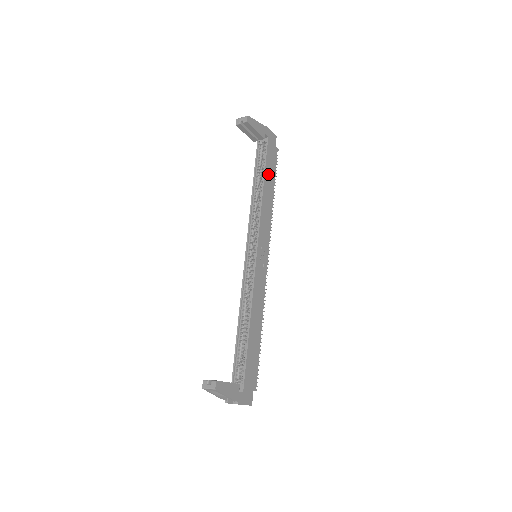
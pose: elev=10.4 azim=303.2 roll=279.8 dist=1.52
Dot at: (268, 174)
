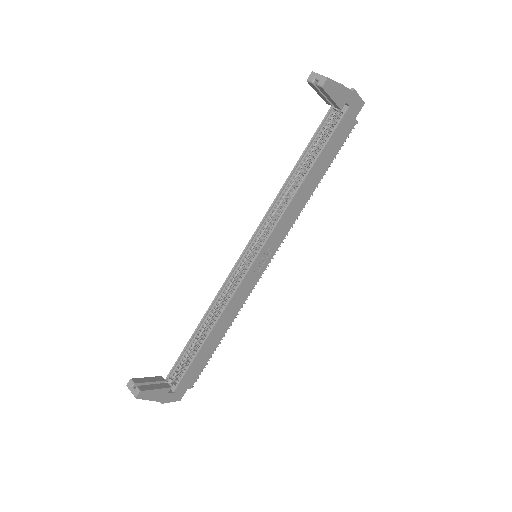
Dot at: (322, 159)
